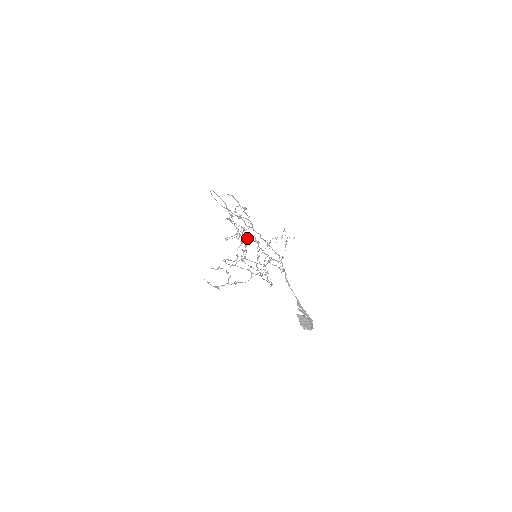
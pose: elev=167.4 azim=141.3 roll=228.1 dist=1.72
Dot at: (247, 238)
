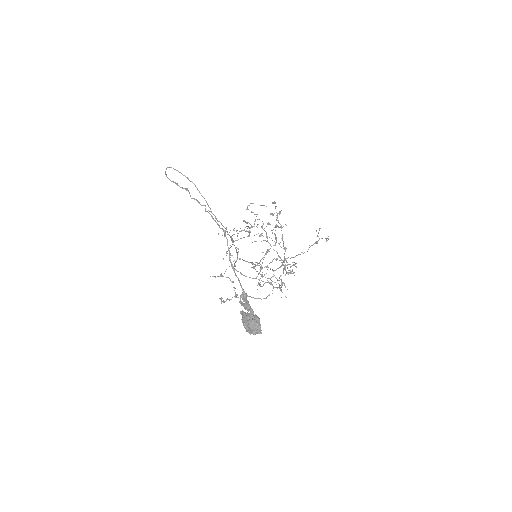
Dot at: occluded
